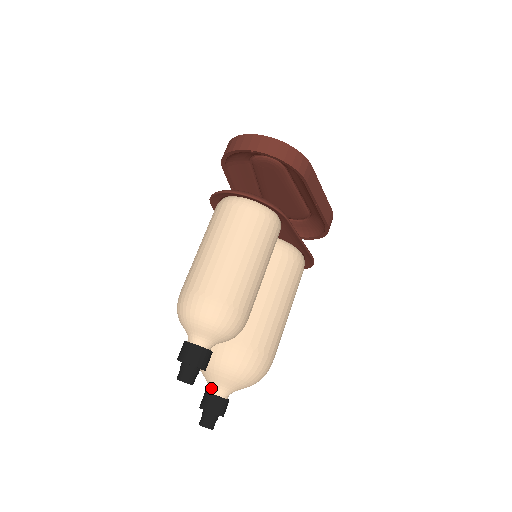
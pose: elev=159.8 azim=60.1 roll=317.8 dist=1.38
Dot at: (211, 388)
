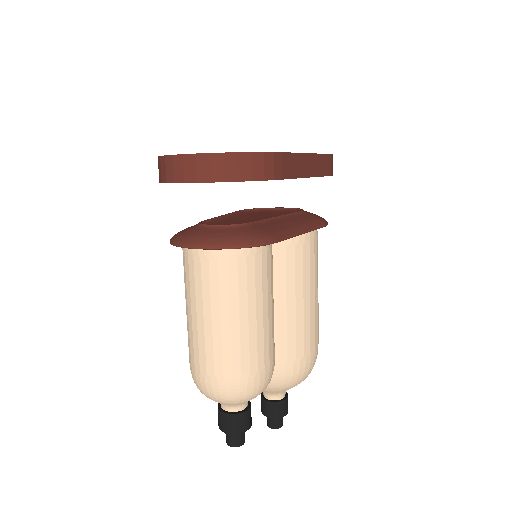
Dot at: (265, 395)
